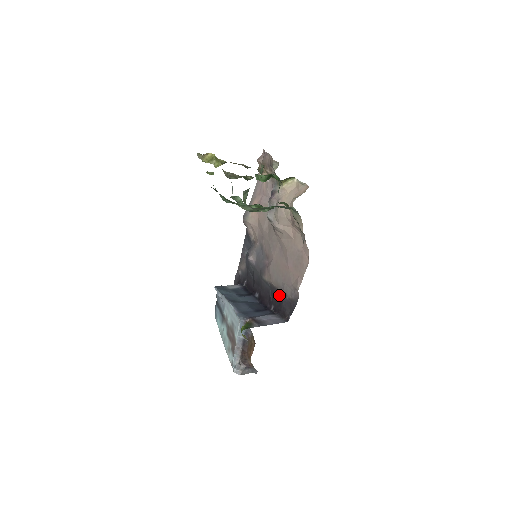
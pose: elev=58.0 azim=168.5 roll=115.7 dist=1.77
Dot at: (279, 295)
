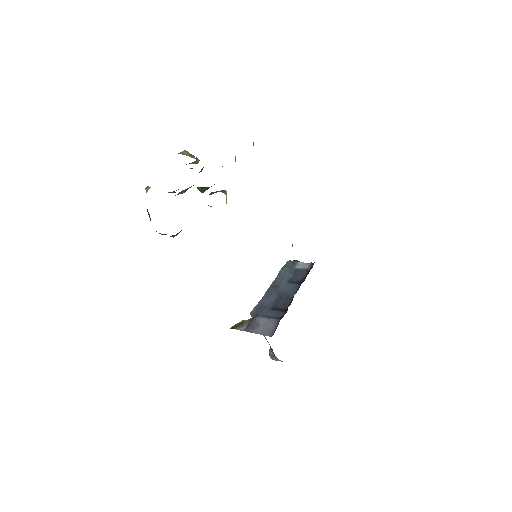
Dot at: occluded
